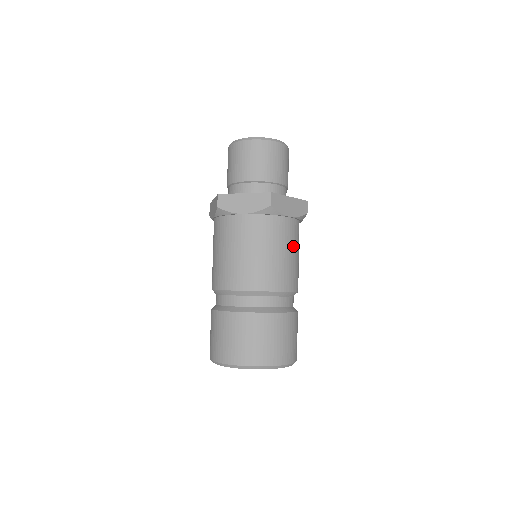
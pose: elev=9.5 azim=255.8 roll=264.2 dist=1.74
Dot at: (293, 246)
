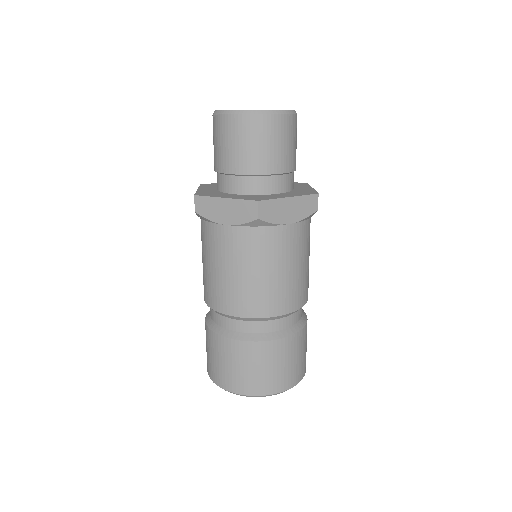
Dot at: (296, 257)
